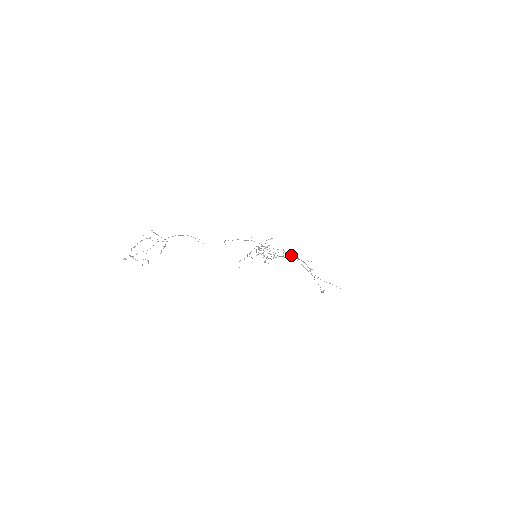
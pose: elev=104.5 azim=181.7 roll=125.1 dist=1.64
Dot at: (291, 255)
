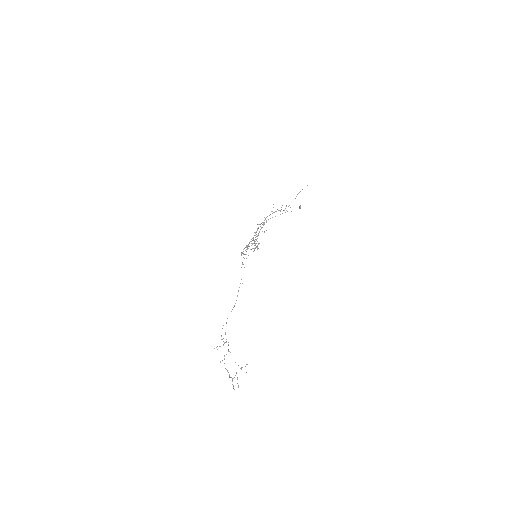
Dot at: occluded
